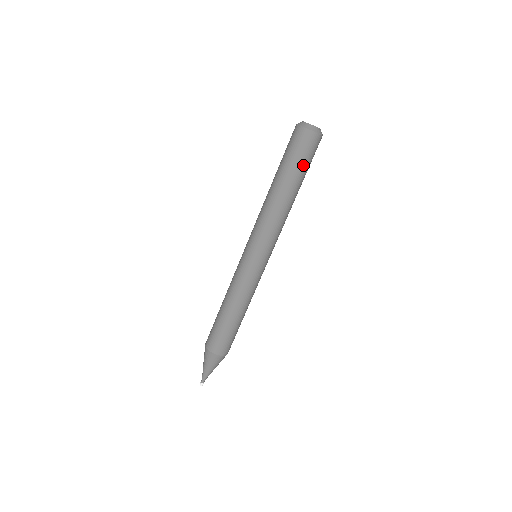
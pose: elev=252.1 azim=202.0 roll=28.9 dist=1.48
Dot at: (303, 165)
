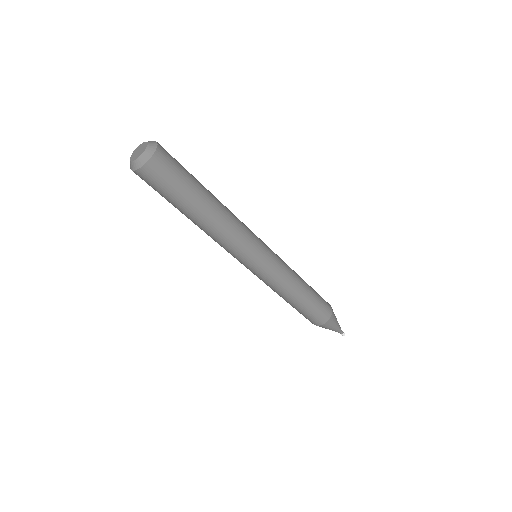
Dot at: (184, 184)
